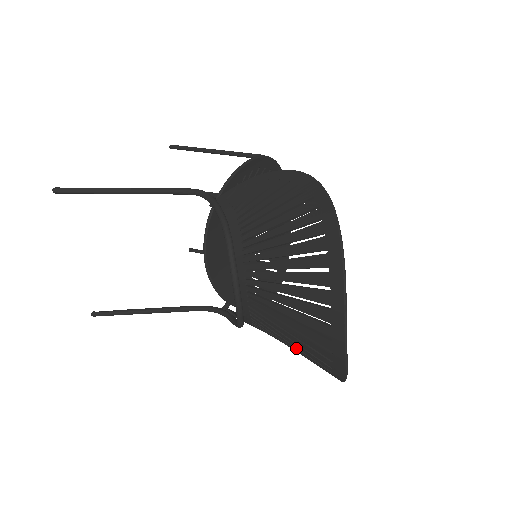
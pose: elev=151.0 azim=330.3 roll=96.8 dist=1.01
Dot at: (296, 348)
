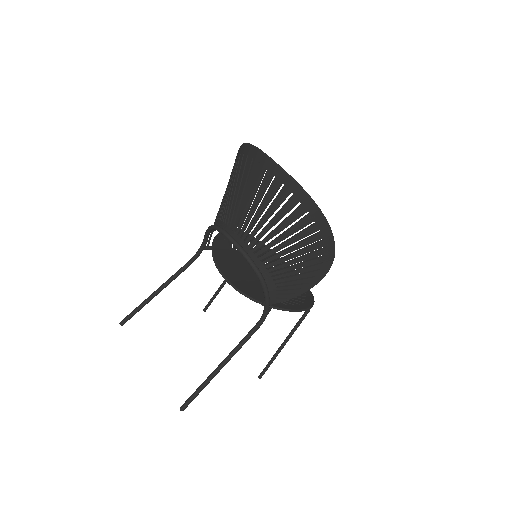
Dot at: (285, 232)
